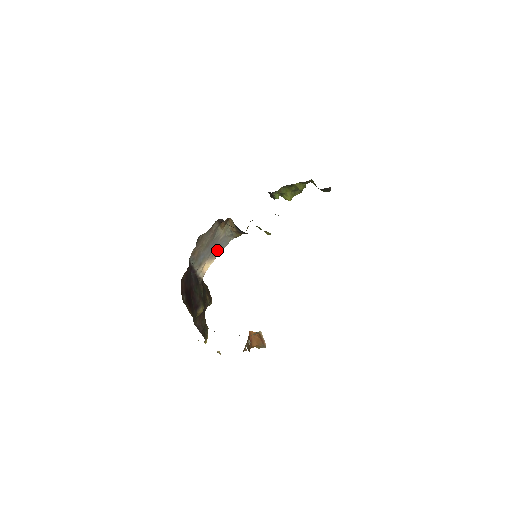
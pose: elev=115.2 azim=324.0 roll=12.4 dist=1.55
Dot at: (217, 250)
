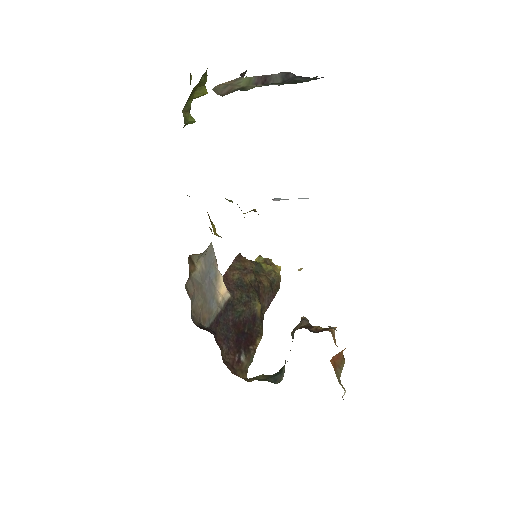
Dot at: (213, 270)
